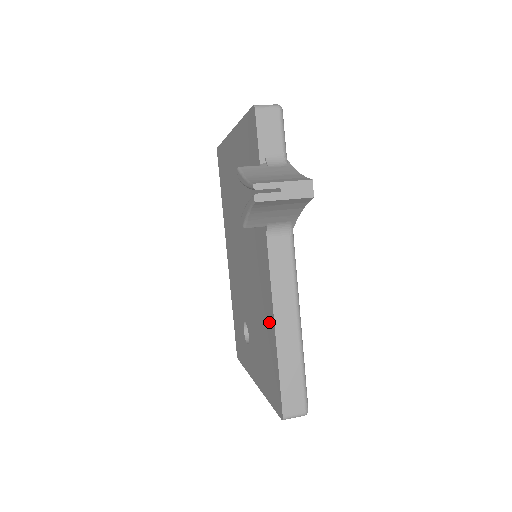
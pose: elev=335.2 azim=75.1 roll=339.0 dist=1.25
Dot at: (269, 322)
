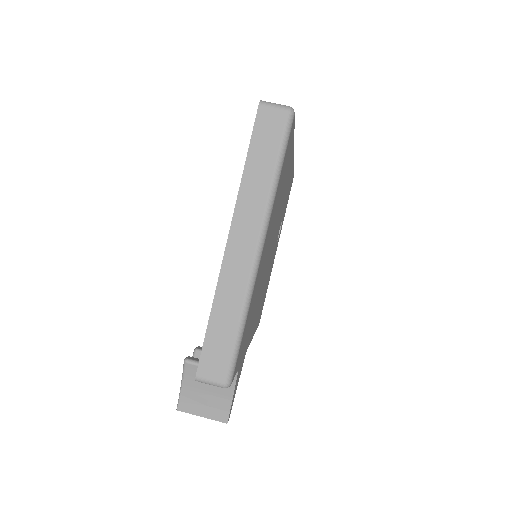
Dot at: occluded
